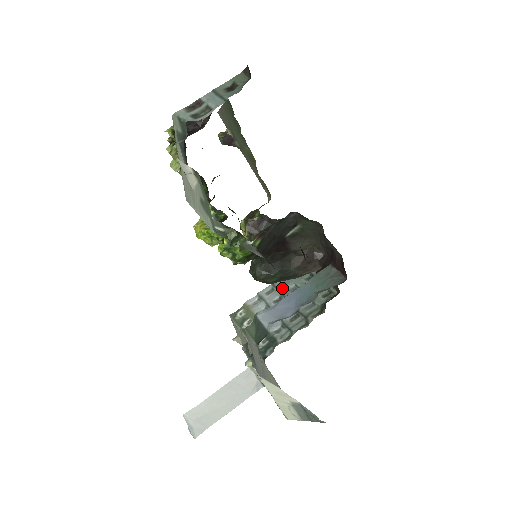
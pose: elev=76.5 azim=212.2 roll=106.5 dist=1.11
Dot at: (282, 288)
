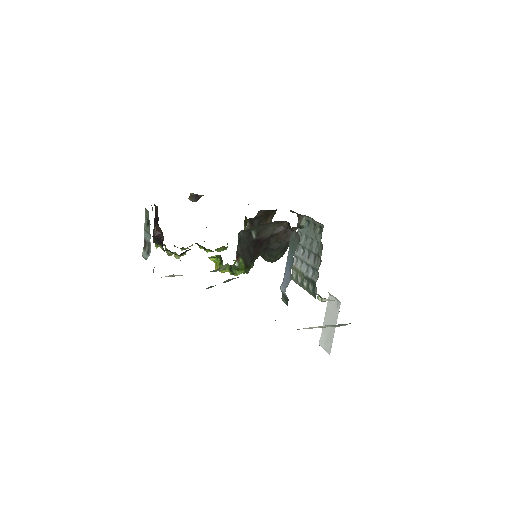
Dot at: (300, 242)
